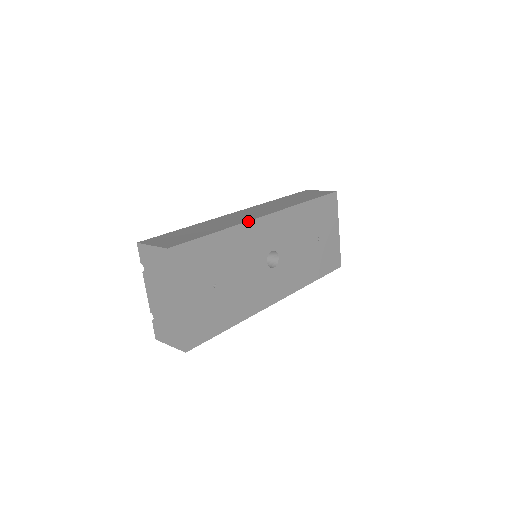
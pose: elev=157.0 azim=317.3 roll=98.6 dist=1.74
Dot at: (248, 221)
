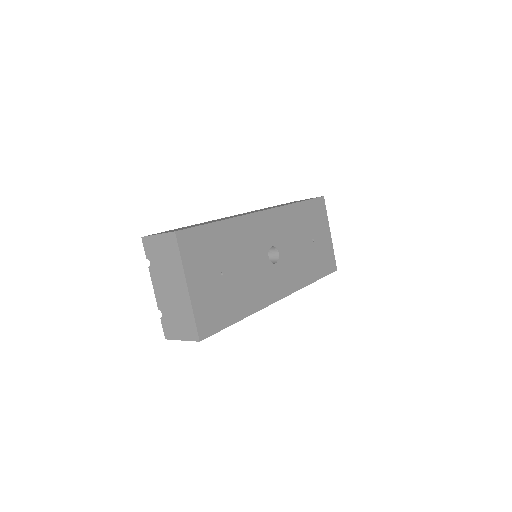
Dot at: (247, 214)
